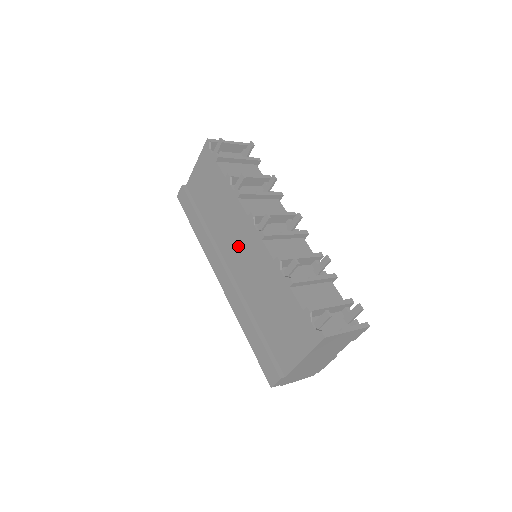
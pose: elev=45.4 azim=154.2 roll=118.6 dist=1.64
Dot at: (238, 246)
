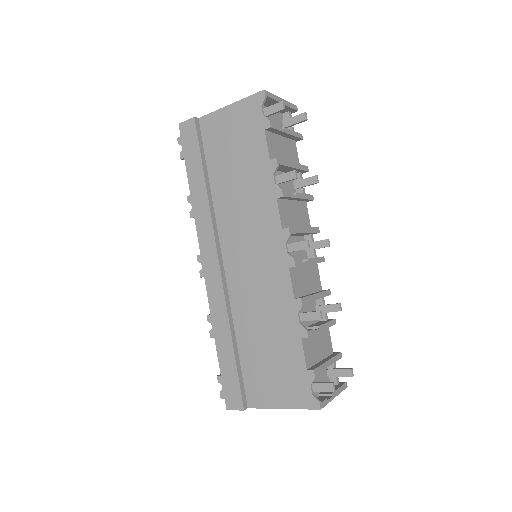
Dot at: (250, 249)
